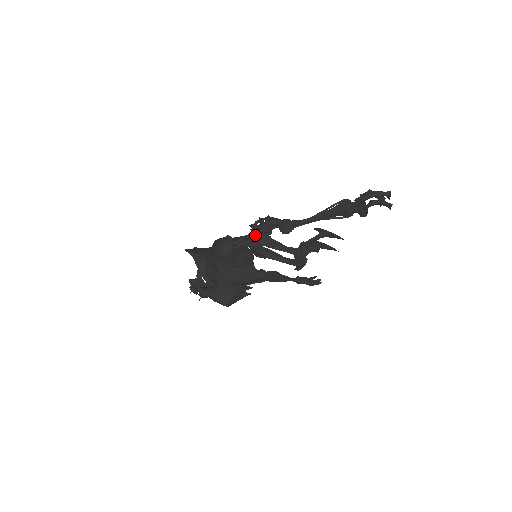
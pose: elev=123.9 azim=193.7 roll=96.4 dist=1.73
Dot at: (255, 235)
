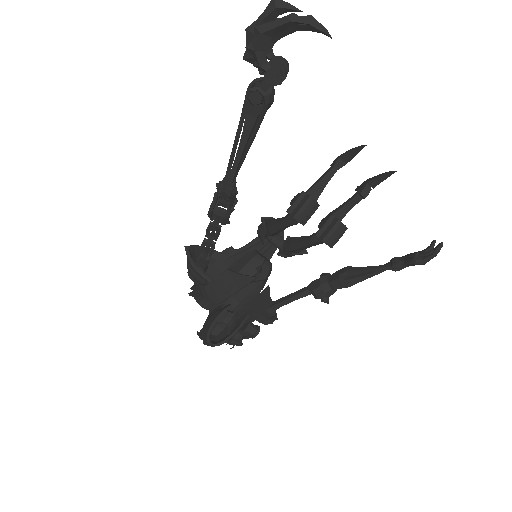
Dot at: (215, 227)
